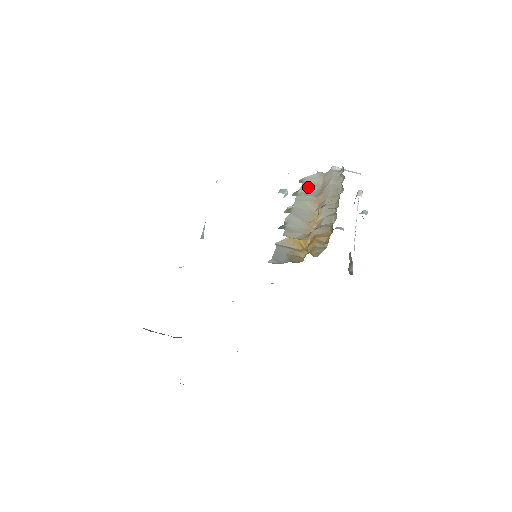
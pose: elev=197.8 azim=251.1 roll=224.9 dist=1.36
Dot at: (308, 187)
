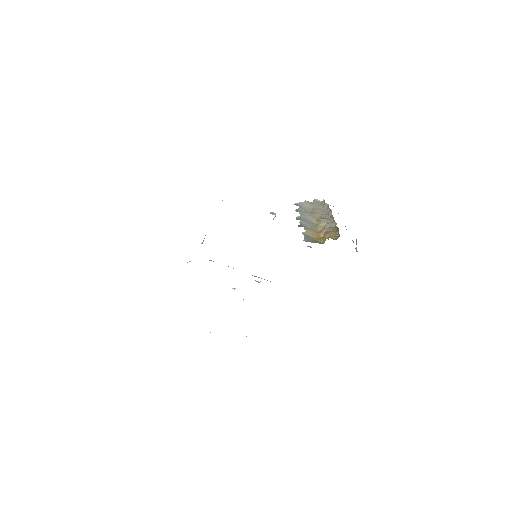
Dot at: (303, 208)
